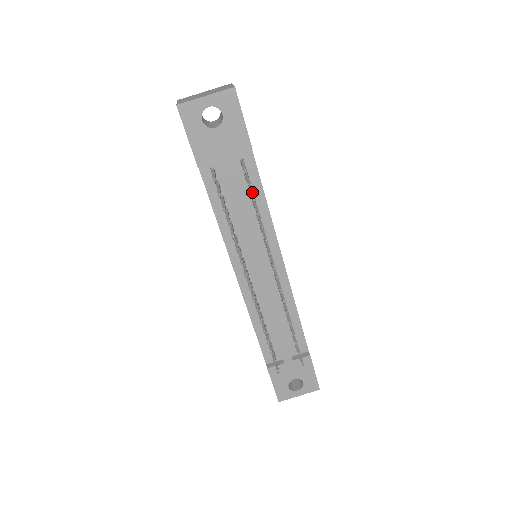
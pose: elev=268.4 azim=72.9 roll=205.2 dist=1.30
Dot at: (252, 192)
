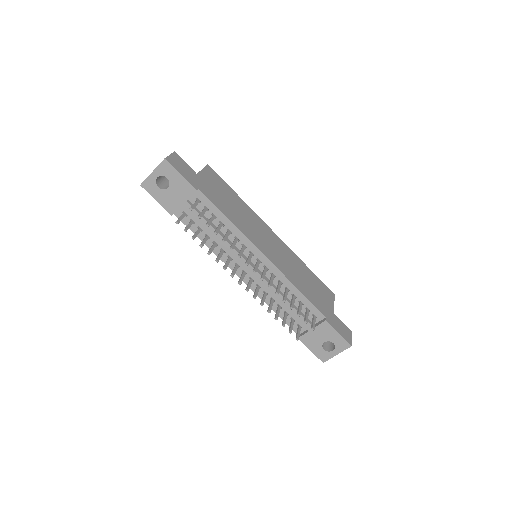
Dot at: (210, 218)
